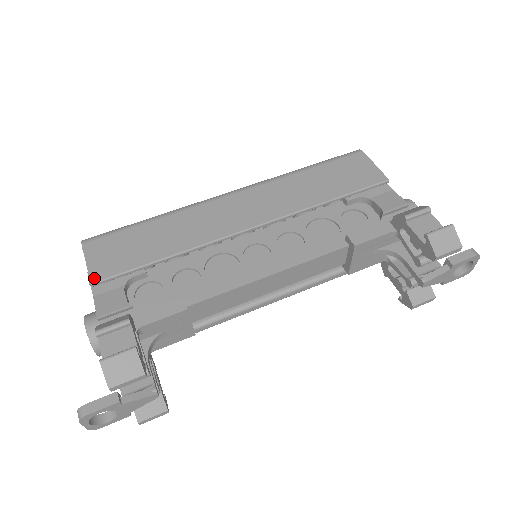
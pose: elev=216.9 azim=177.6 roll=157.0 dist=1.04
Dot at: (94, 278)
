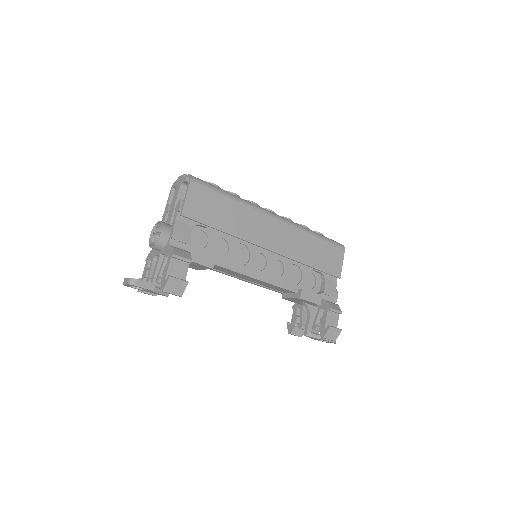
Dot at: (185, 212)
